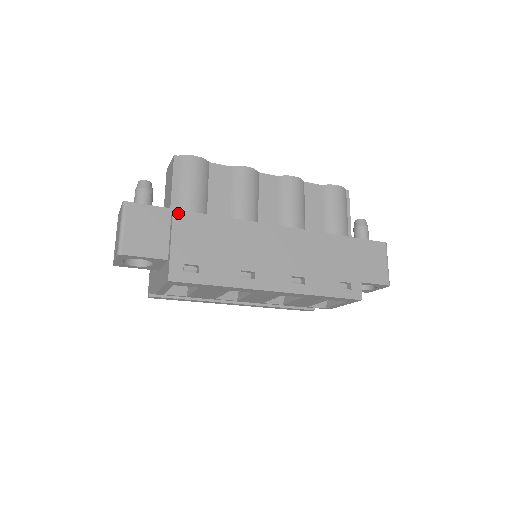
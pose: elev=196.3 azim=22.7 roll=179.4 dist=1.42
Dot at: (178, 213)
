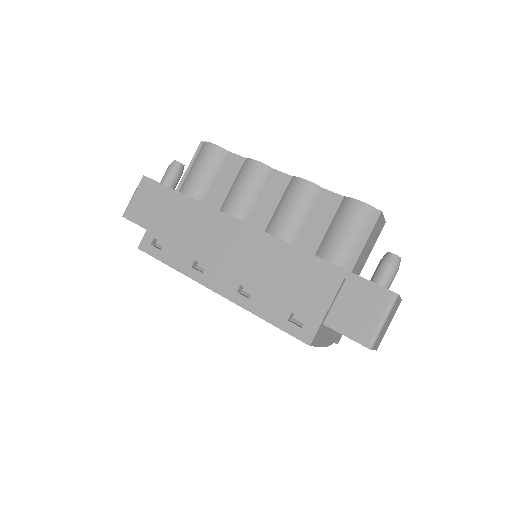
Dot at: (175, 194)
